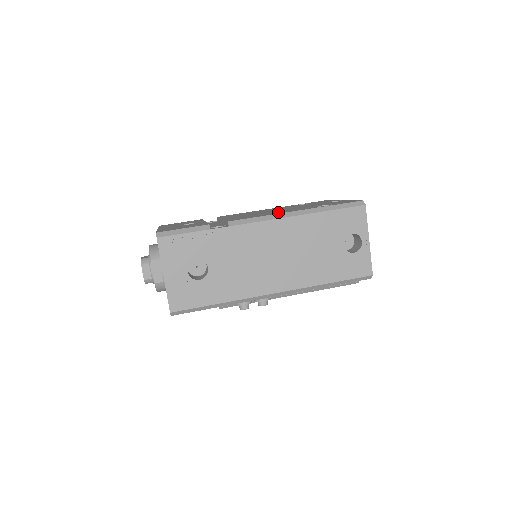
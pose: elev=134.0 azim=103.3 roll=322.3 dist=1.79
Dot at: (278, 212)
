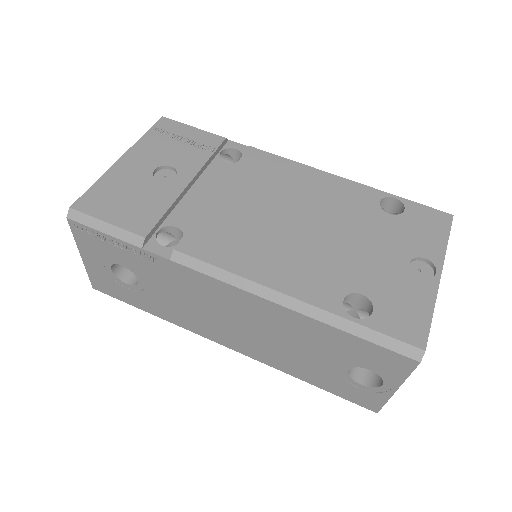
Dot at: (275, 265)
